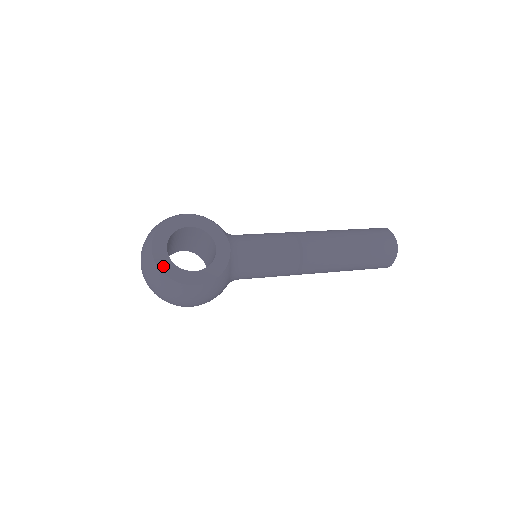
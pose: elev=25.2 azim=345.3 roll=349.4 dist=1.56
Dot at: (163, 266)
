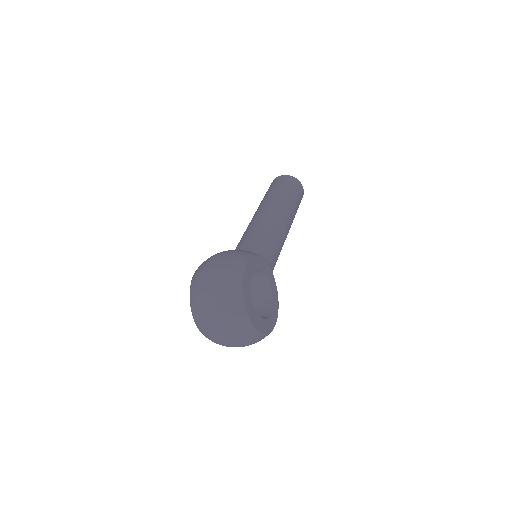
Dot at: (260, 328)
